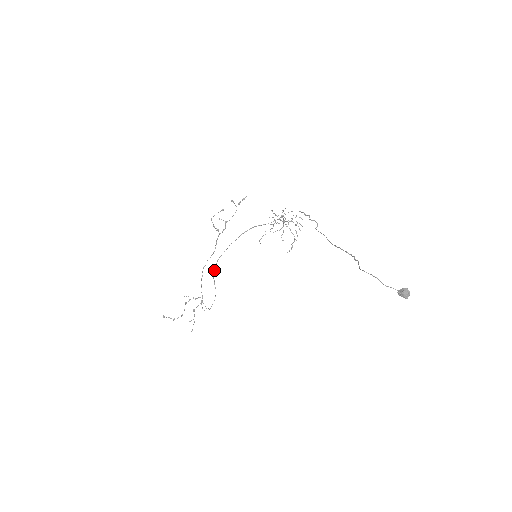
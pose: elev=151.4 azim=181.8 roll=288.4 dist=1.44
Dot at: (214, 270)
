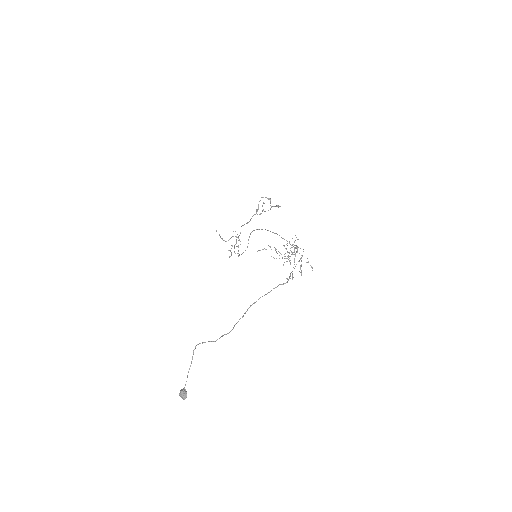
Dot at: (250, 234)
